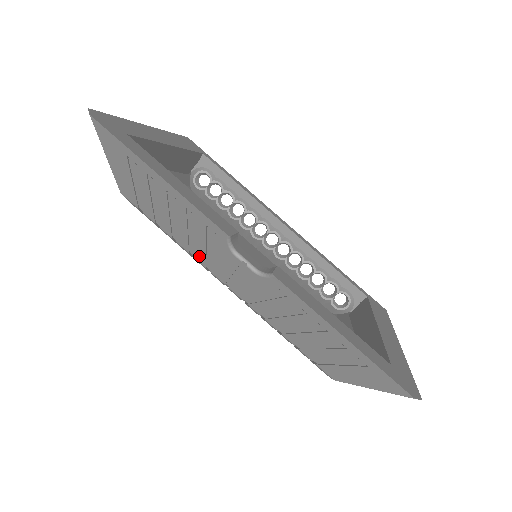
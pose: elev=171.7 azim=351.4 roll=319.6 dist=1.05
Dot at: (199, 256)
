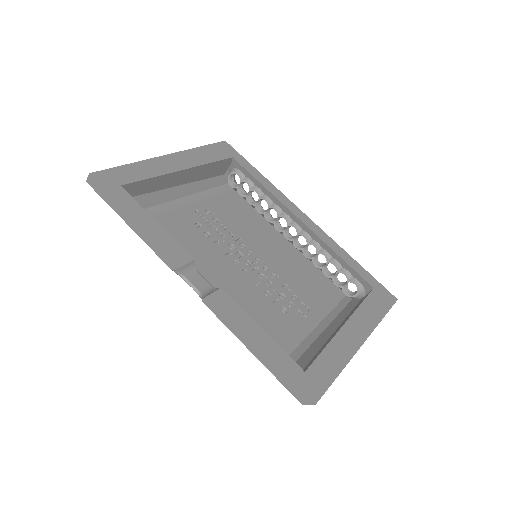
Dot at: occluded
